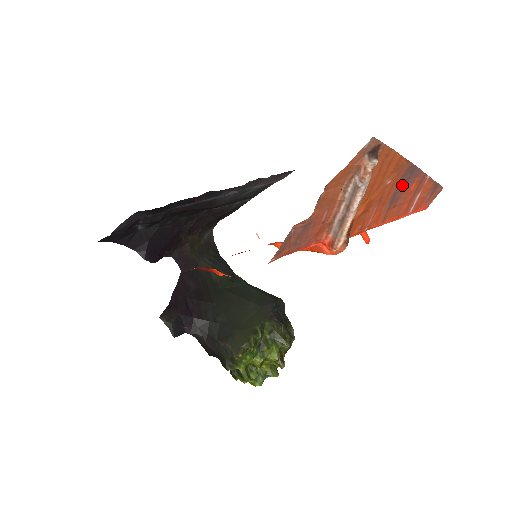
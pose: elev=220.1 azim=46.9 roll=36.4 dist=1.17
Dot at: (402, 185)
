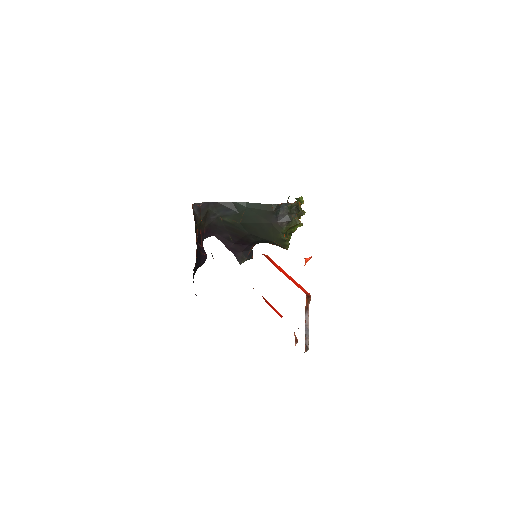
Dot at: occluded
